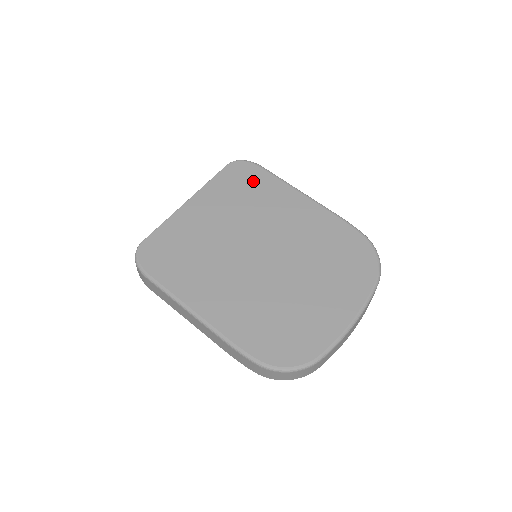
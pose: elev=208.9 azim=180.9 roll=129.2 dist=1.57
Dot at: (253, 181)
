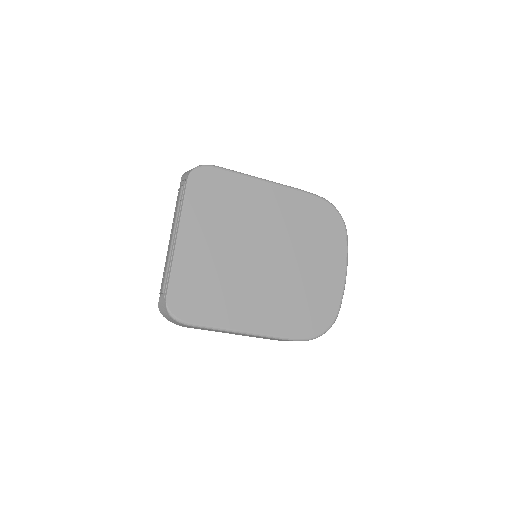
Dot at: (220, 187)
